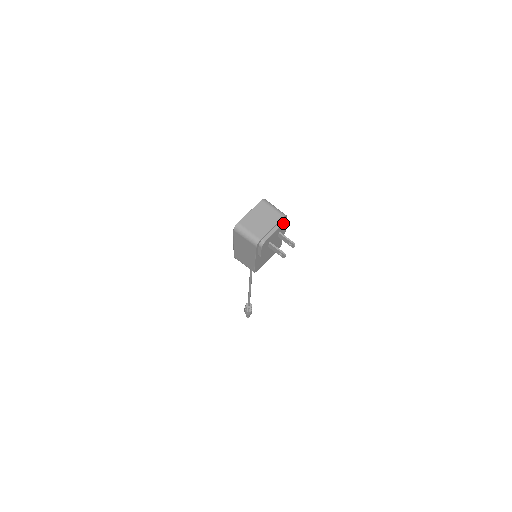
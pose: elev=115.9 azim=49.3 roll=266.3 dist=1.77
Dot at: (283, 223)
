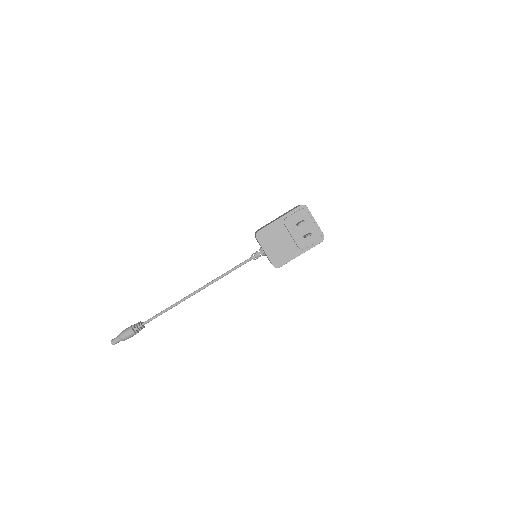
Dot at: (320, 232)
